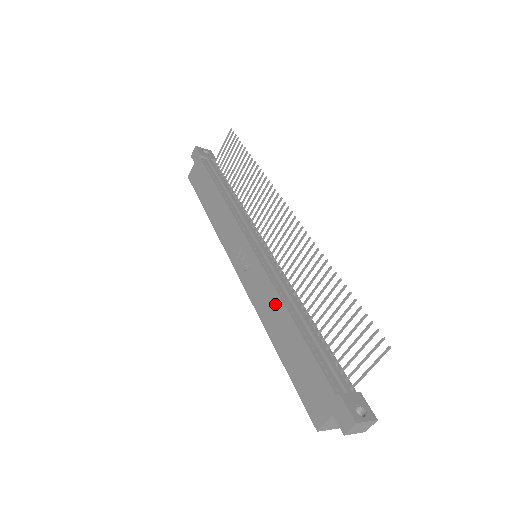
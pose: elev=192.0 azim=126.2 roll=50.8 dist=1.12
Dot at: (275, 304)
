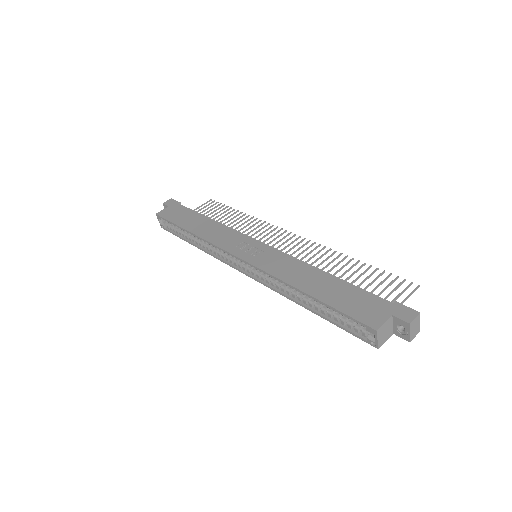
Dot at: (301, 267)
